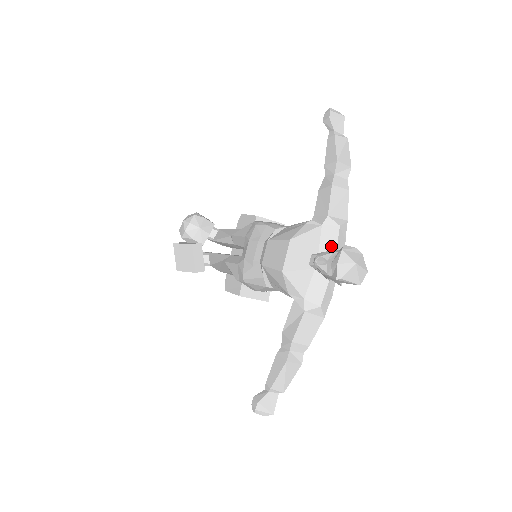
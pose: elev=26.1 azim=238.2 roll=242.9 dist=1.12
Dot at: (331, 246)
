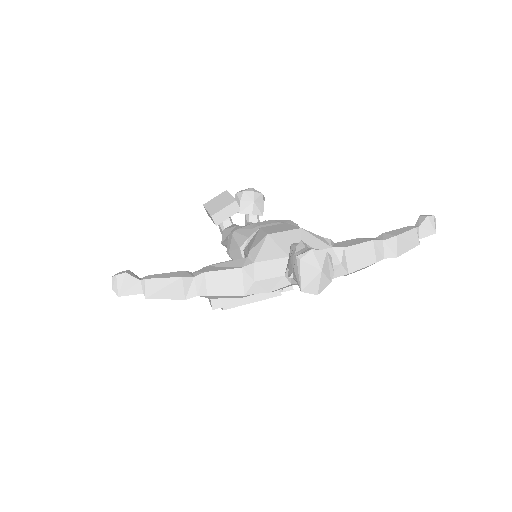
Dot at: occluded
